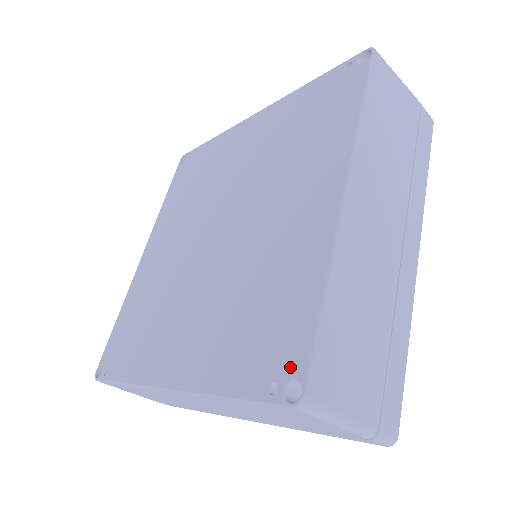
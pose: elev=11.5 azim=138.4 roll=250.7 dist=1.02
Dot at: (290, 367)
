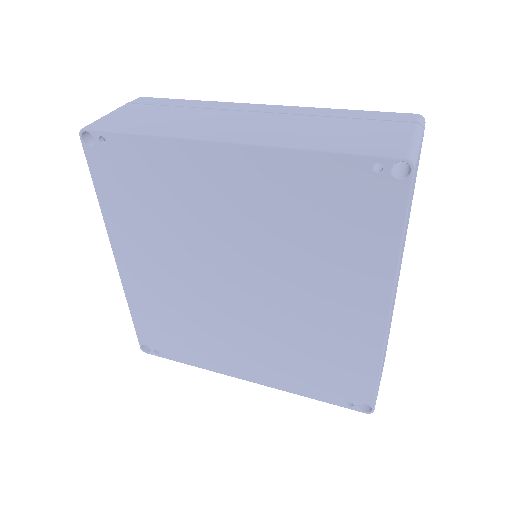
Dot at: (361, 399)
